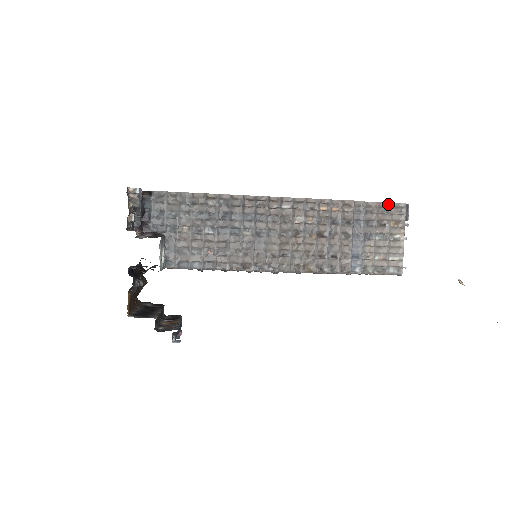
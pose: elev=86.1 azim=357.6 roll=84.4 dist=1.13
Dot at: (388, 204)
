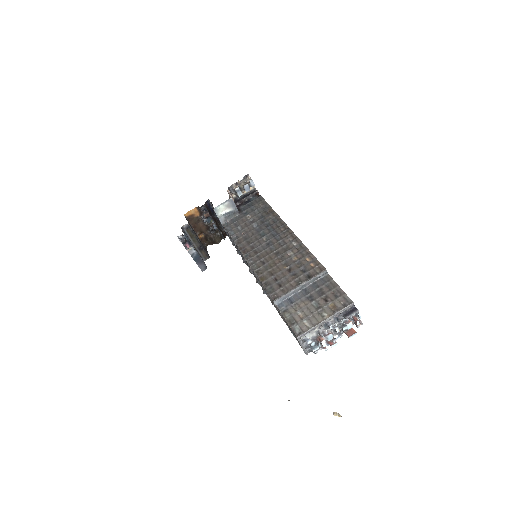
Dot at: (344, 293)
